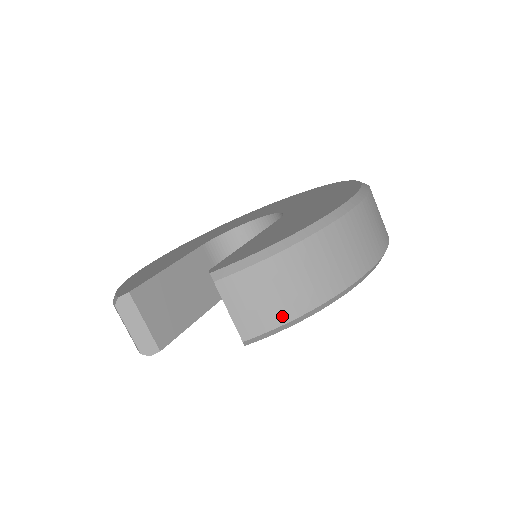
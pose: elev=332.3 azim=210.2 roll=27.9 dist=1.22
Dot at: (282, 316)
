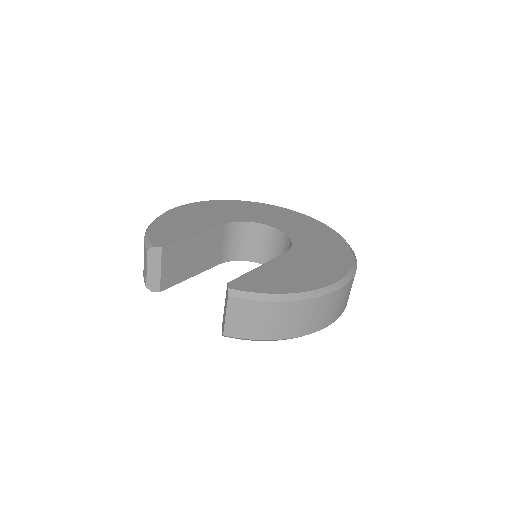
Dot at: (256, 335)
